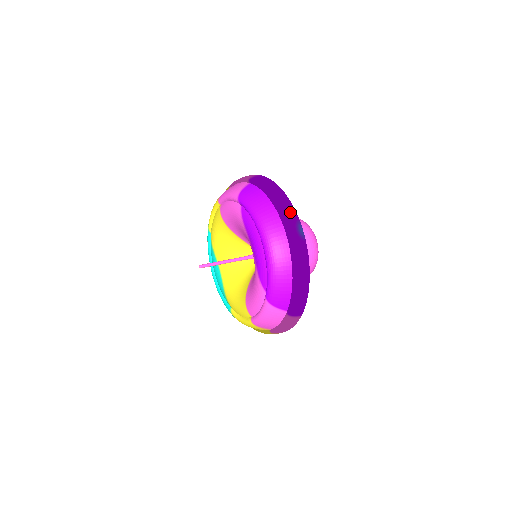
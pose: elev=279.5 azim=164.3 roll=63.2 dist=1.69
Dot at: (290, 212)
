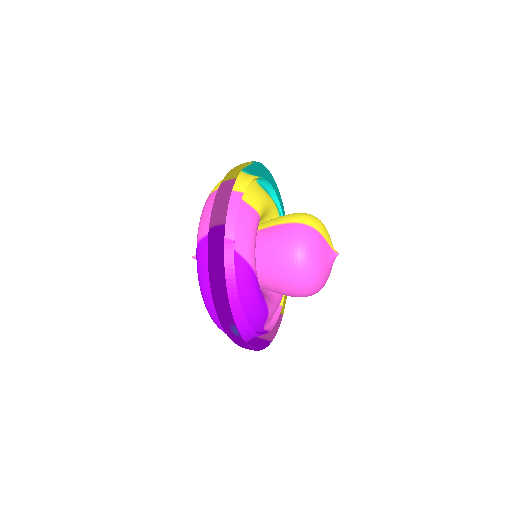
Dot at: (224, 313)
